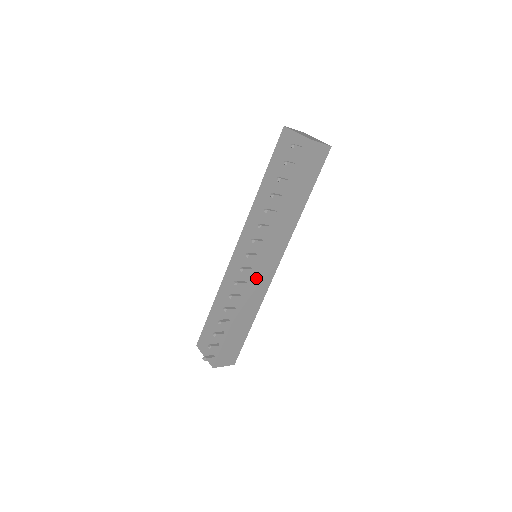
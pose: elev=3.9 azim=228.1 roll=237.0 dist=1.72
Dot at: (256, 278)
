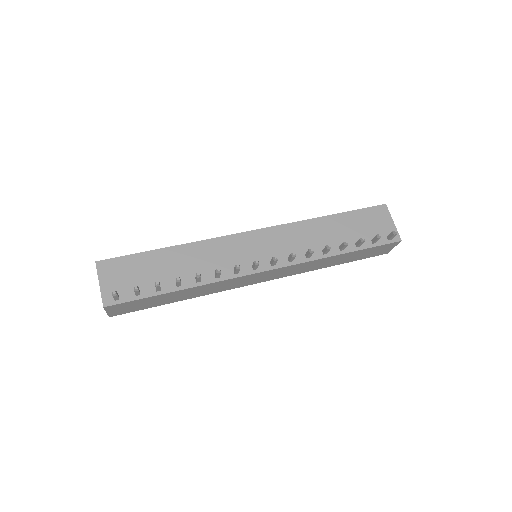
Dot at: (247, 277)
